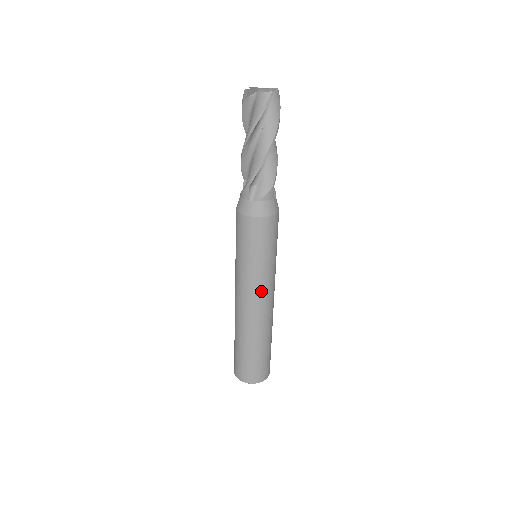
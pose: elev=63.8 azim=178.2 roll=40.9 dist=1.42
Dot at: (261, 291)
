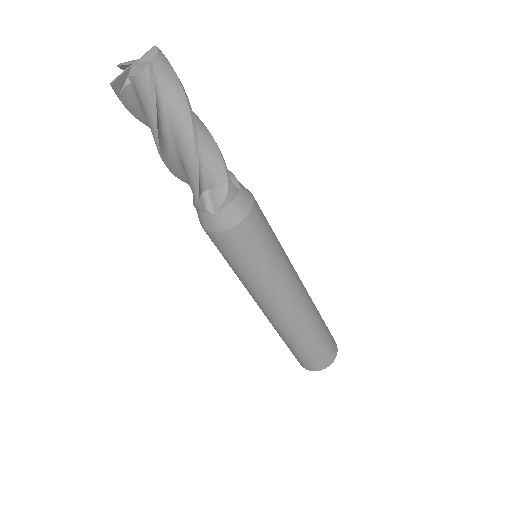
Dot at: (283, 293)
